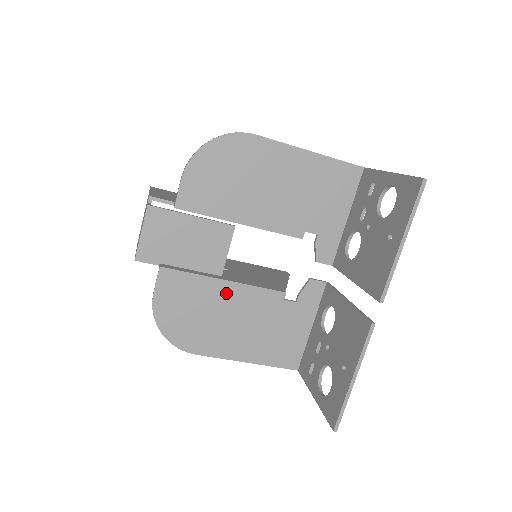
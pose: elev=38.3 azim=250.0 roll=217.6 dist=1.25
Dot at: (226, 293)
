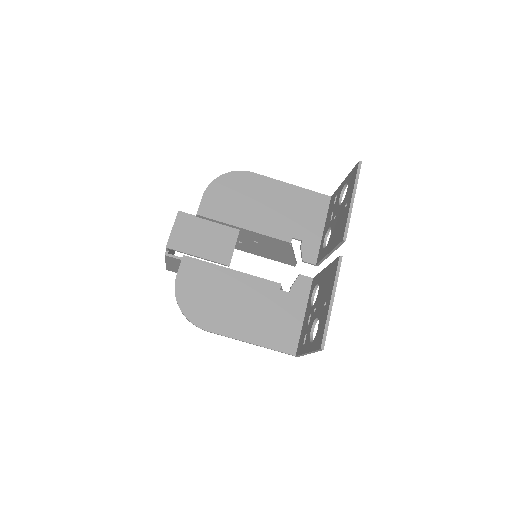
Dot at: (233, 280)
